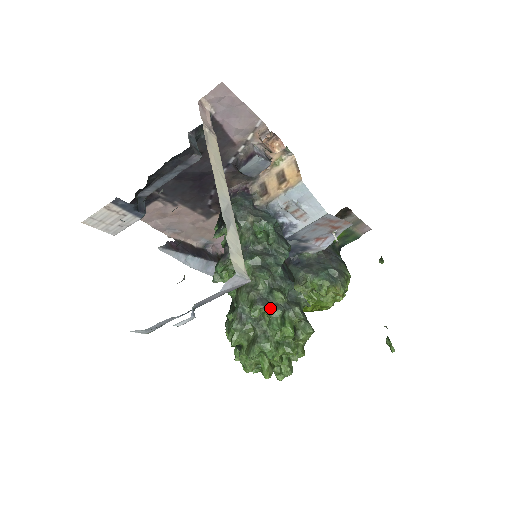
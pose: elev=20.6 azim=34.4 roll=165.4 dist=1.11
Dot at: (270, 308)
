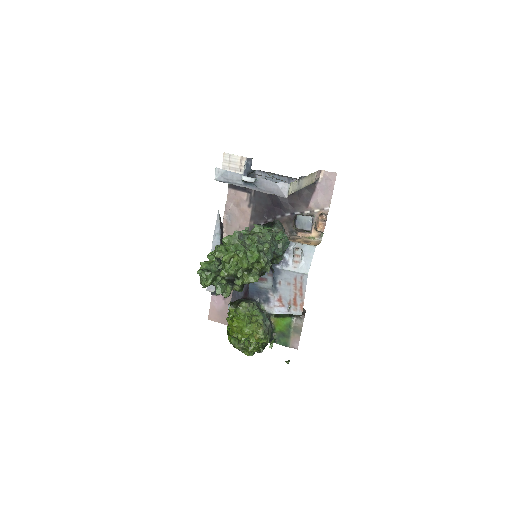
Dot at: (259, 243)
